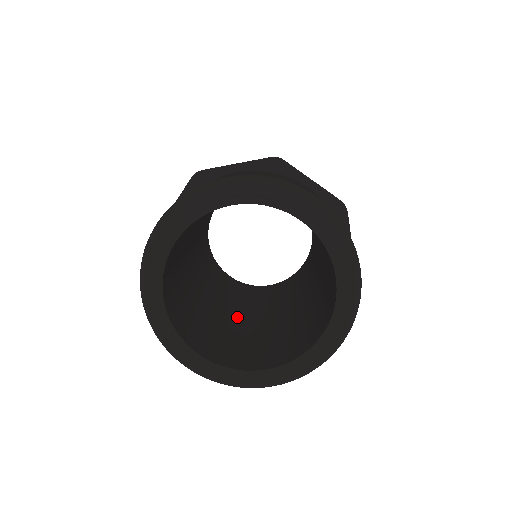
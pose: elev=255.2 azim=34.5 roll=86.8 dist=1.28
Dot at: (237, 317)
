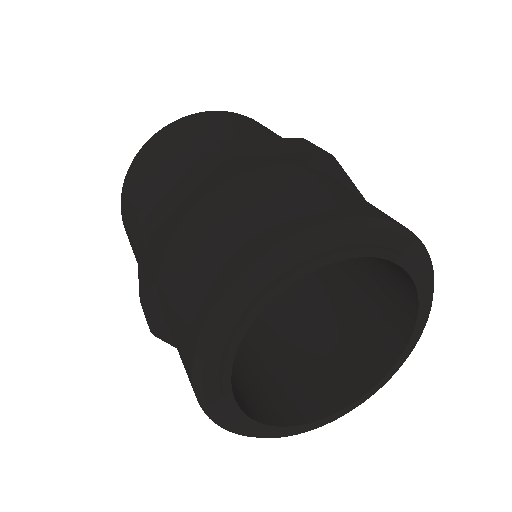
Dot at: occluded
